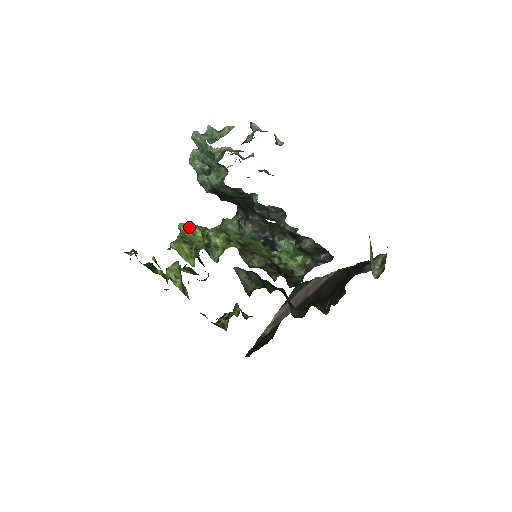
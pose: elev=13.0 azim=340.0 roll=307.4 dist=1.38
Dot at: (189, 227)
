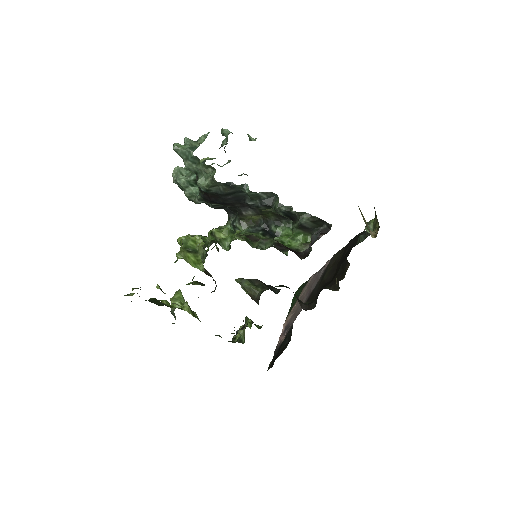
Dot at: (189, 236)
